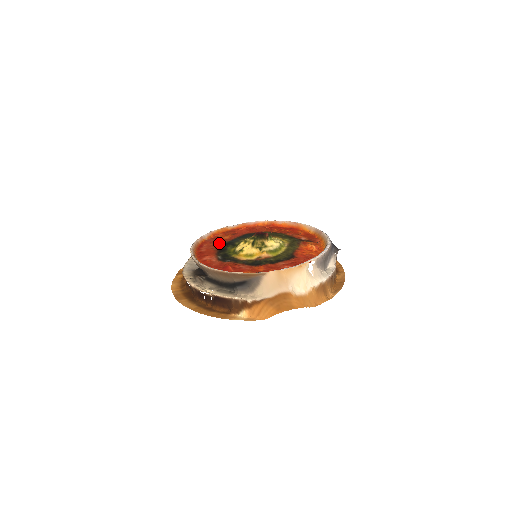
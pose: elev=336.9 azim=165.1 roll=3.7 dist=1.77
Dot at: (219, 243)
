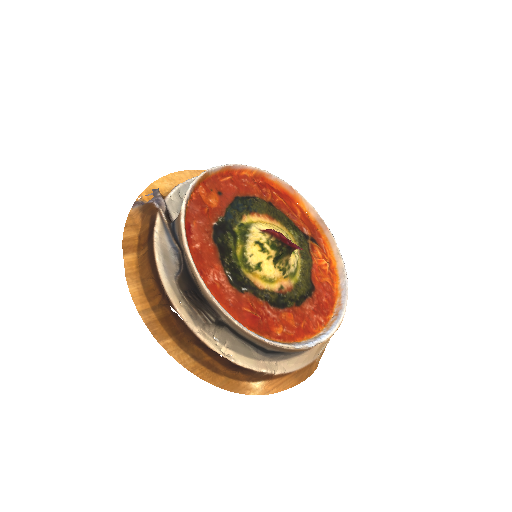
Dot at: (211, 222)
